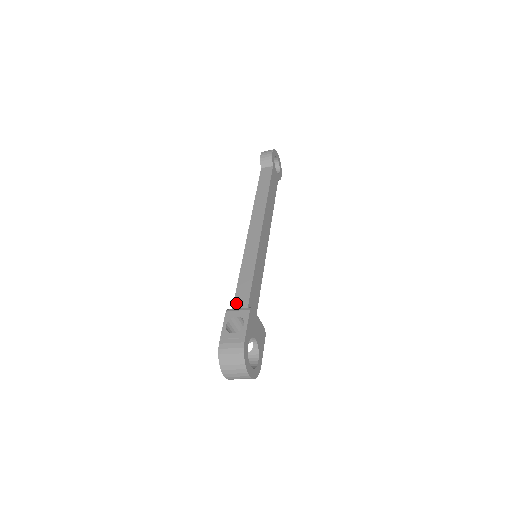
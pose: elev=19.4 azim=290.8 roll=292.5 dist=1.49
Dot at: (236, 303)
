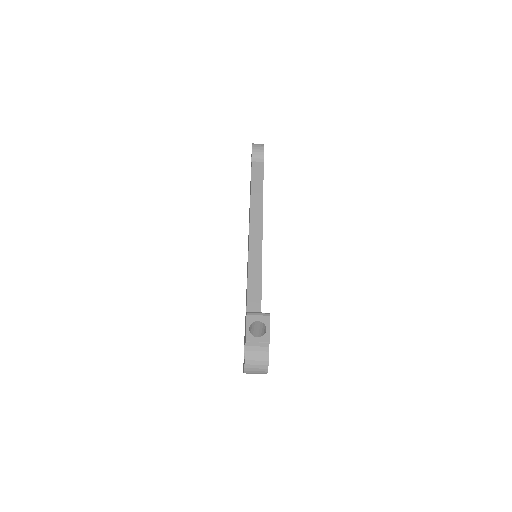
Dot at: (249, 305)
